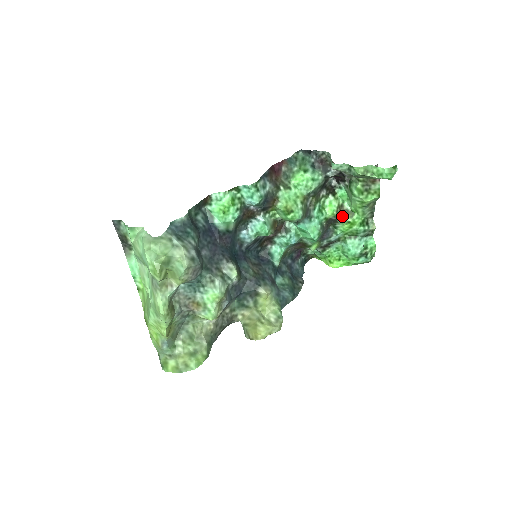
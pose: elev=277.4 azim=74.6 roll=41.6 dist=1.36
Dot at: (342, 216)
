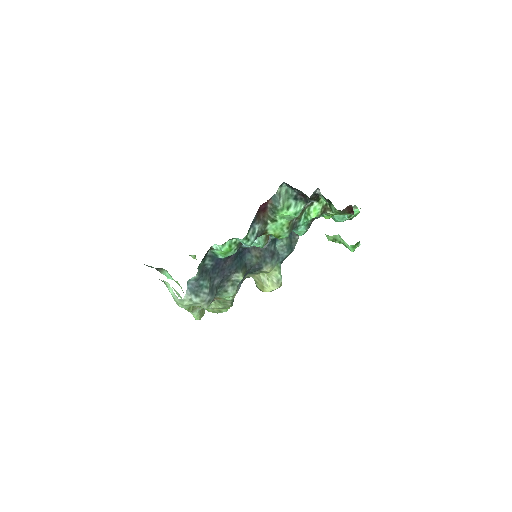
Dot at: (326, 212)
